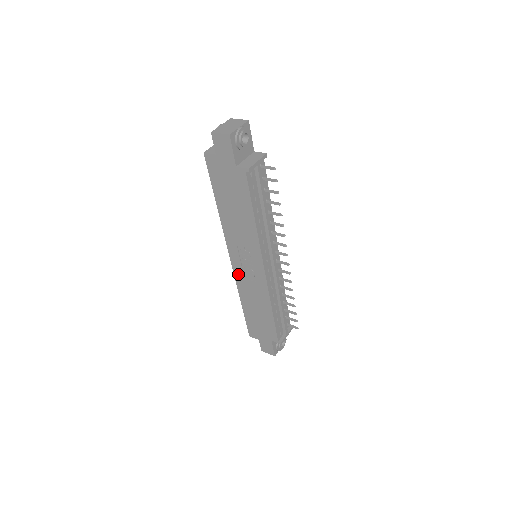
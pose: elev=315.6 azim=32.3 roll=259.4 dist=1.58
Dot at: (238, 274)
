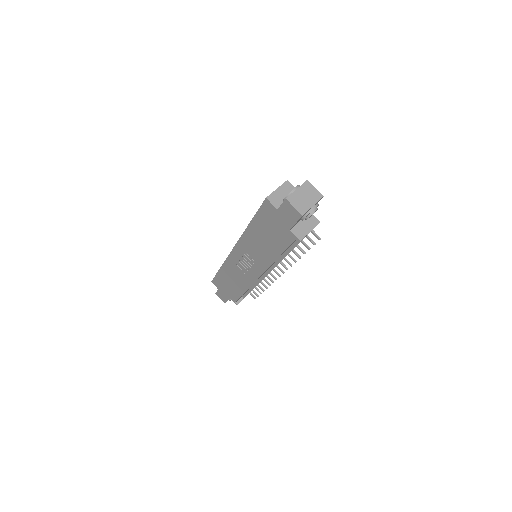
Dot at: (232, 259)
